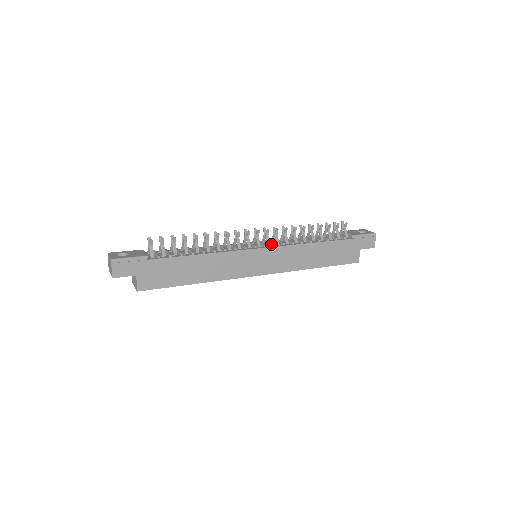
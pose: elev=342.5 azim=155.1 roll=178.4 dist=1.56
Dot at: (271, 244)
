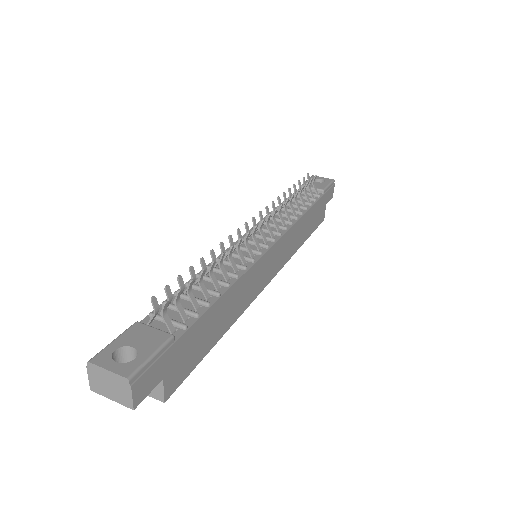
Dot at: (272, 233)
